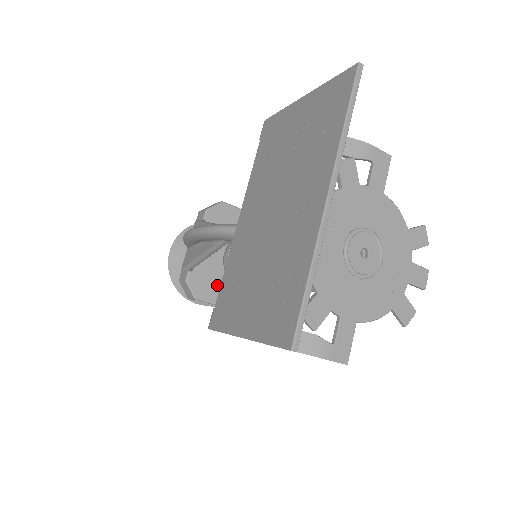
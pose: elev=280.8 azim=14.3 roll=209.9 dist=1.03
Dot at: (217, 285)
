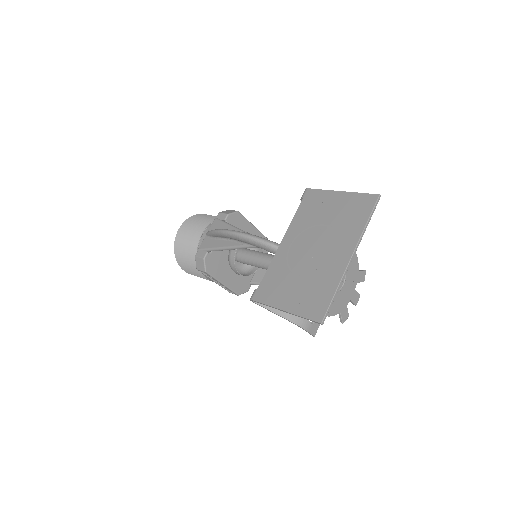
Dot at: (220, 266)
